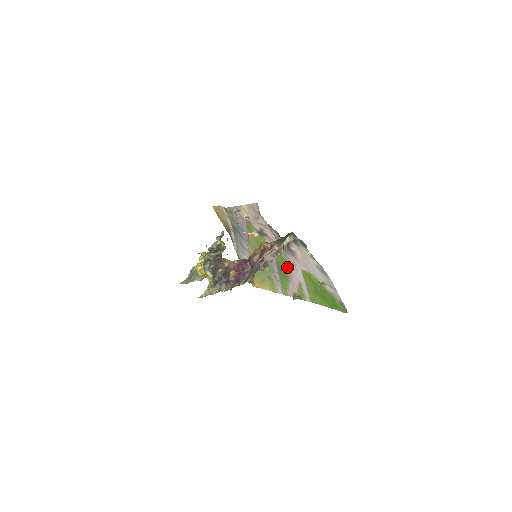
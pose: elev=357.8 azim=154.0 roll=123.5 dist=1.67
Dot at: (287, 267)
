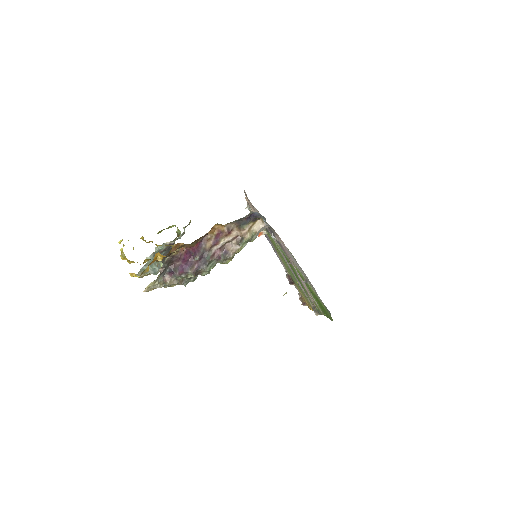
Dot at: (294, 269)
